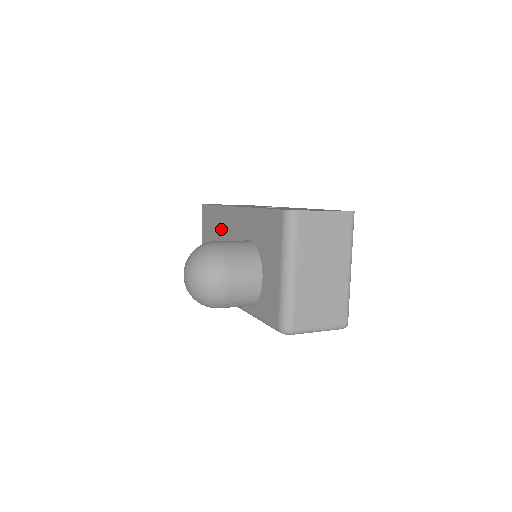
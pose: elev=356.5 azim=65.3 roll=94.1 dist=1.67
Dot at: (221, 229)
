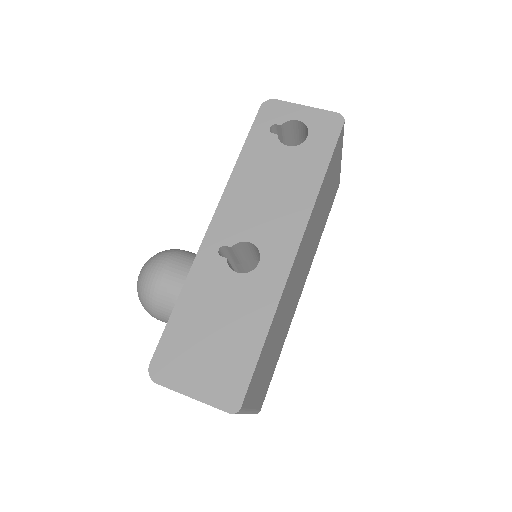
Dot at: occluded
